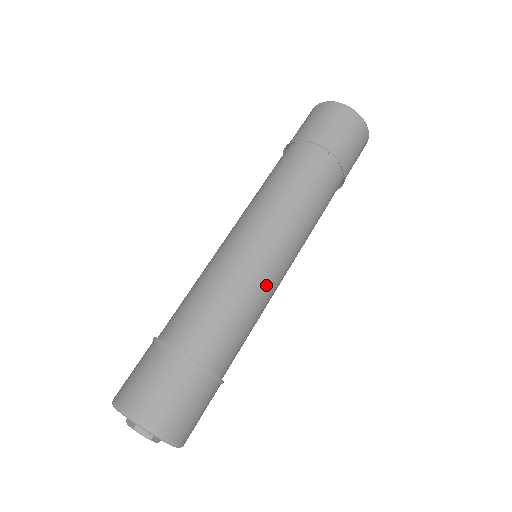
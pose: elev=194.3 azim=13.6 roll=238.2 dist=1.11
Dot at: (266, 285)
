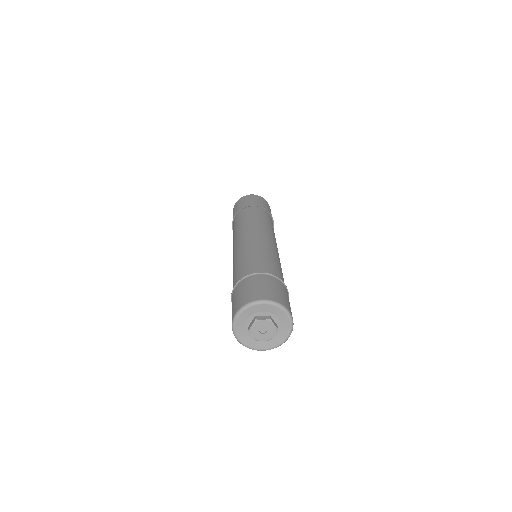
Dot at: occluded
